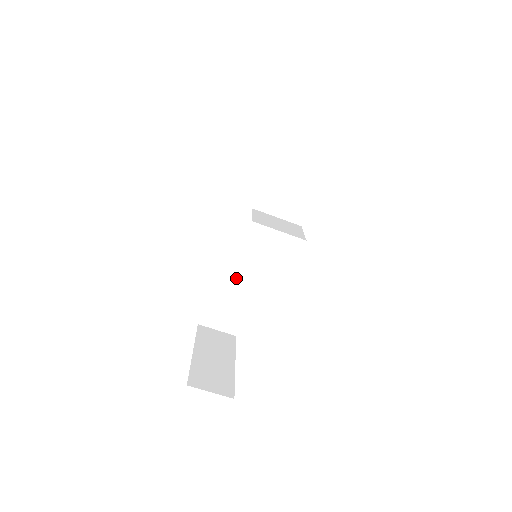
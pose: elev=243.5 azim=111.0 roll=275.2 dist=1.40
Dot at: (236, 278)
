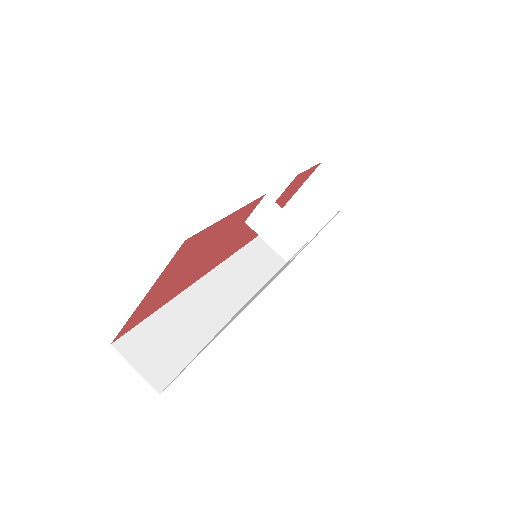
Dot at: (190, 319)
